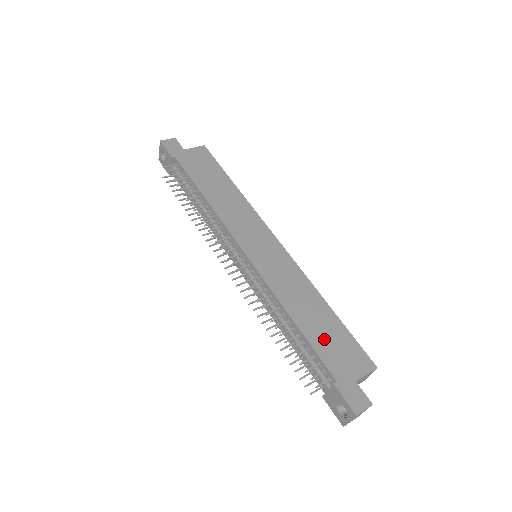
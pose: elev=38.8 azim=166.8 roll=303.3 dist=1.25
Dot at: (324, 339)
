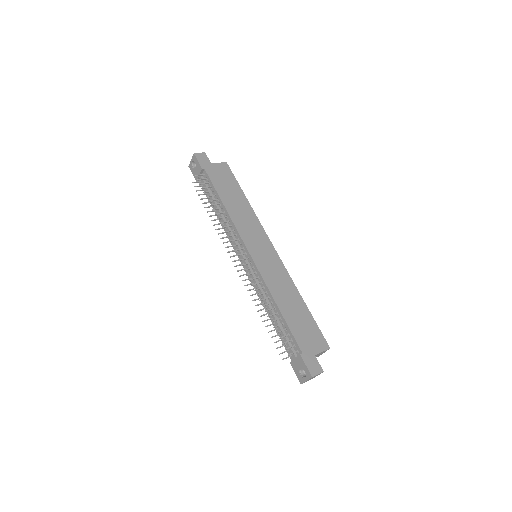
Dot at: (298, 323)
